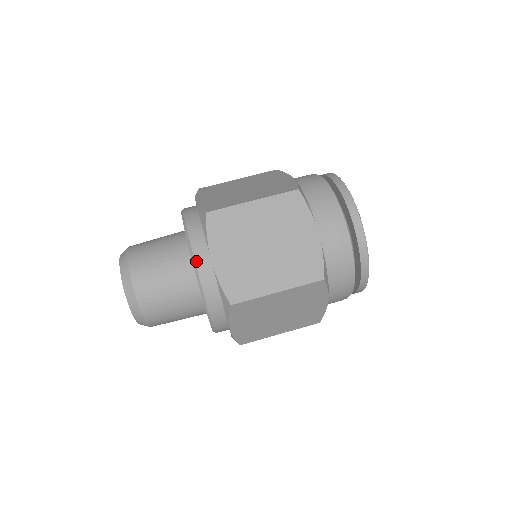
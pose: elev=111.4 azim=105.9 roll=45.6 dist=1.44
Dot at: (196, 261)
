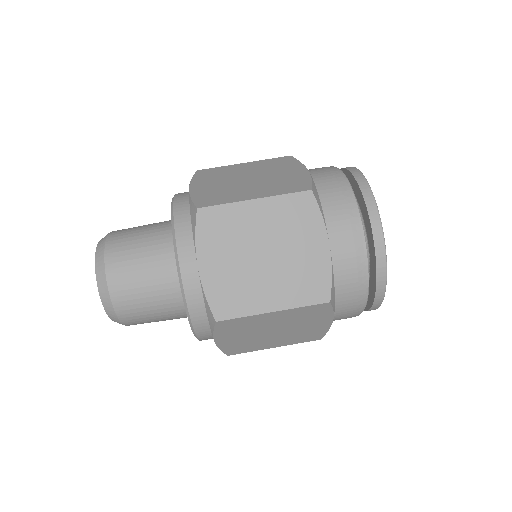
Dot at: (197, 335)
